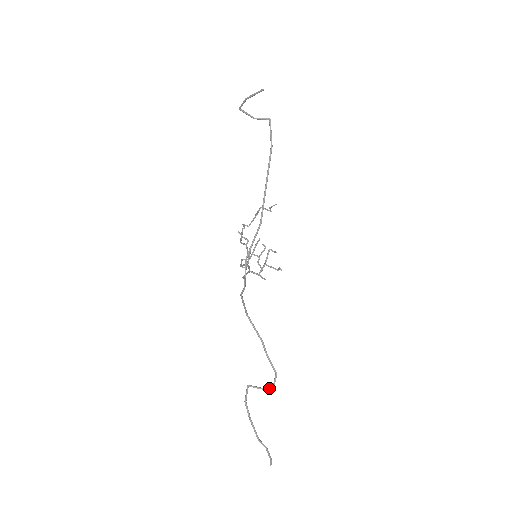
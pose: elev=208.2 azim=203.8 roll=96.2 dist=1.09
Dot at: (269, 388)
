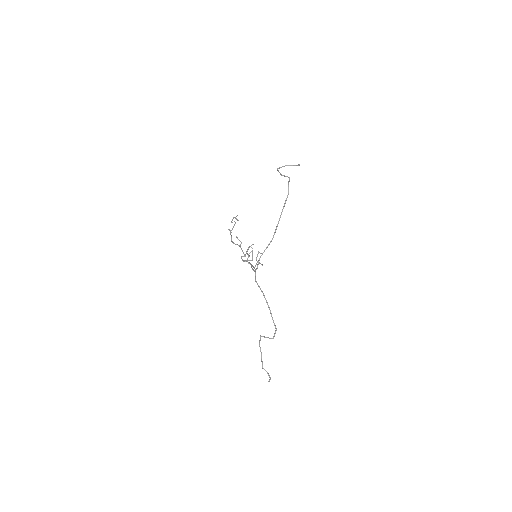
Dot at: (272, 338)
